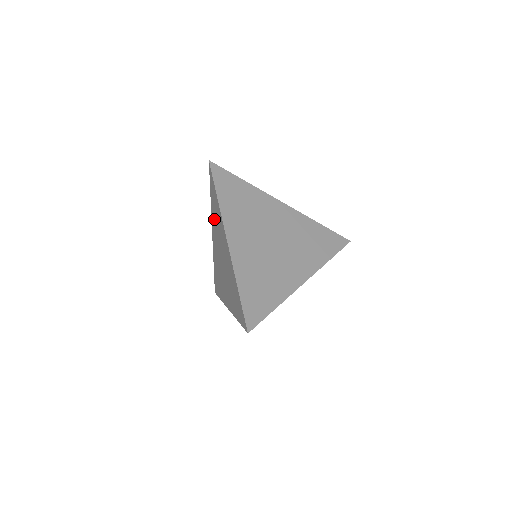
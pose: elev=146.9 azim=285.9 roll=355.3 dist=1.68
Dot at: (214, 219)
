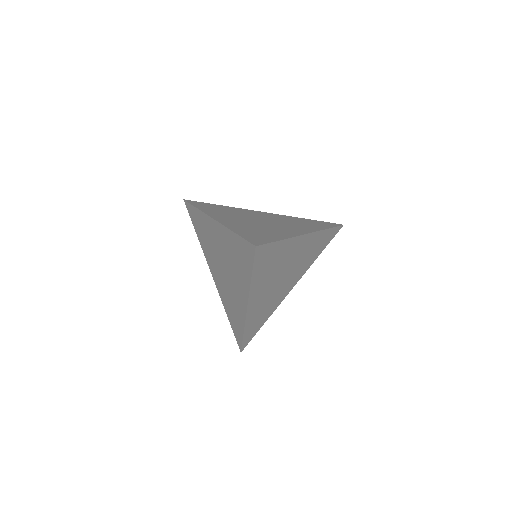
Dot at: (205, 246)
